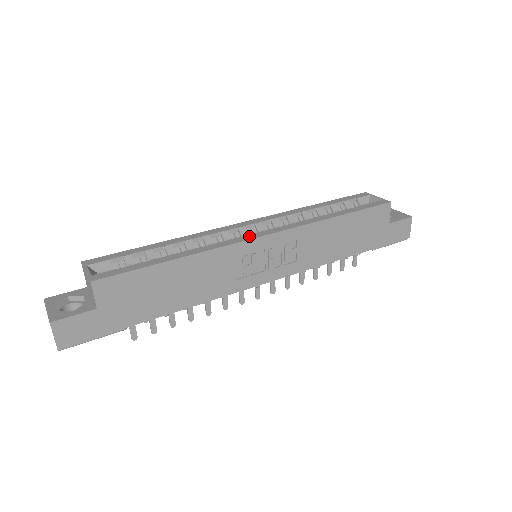
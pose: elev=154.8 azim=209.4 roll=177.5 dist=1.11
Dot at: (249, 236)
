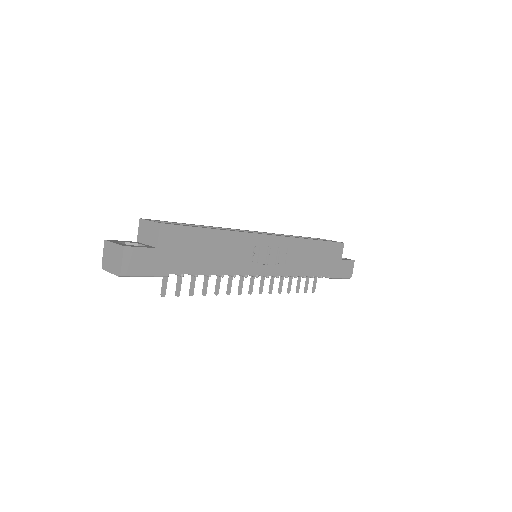
Dot at: (259, 233)
